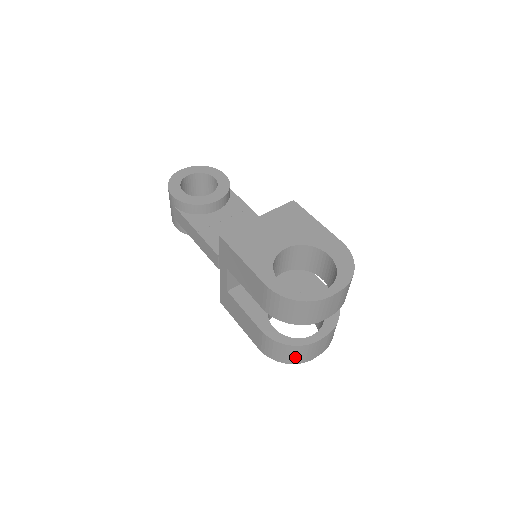
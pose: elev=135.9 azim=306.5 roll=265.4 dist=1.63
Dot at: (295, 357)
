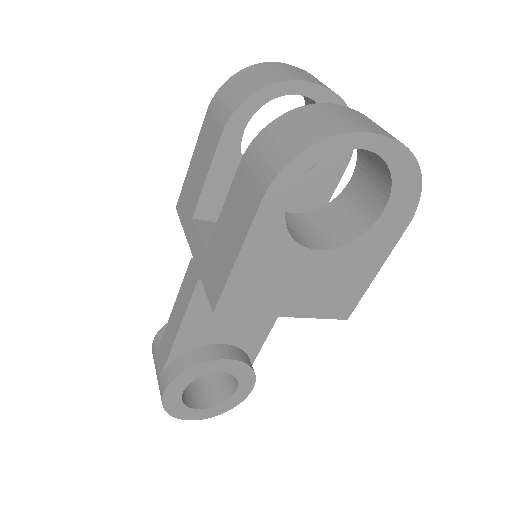
Dot at: (316, 126)
